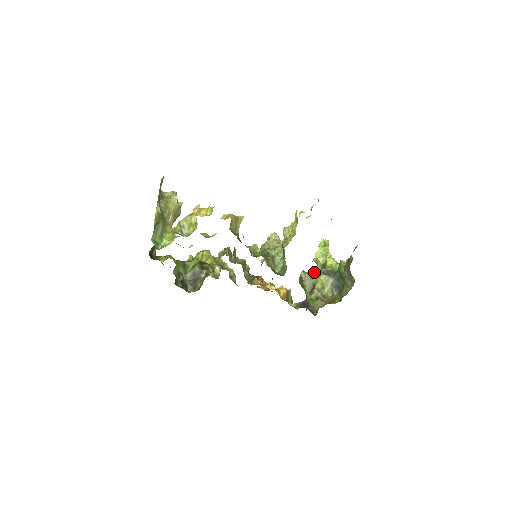
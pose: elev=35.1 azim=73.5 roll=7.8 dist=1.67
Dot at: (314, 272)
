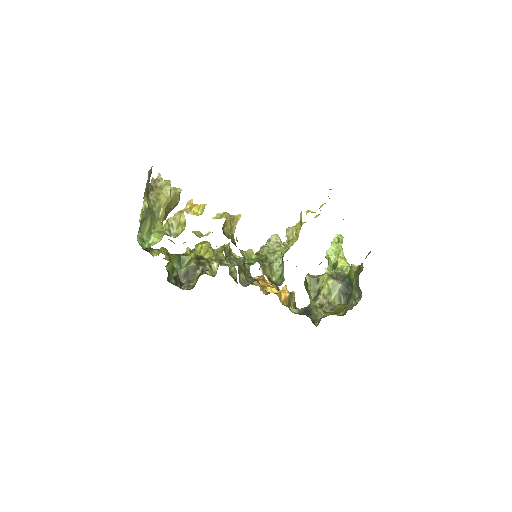
Dot at: (321, 276)
